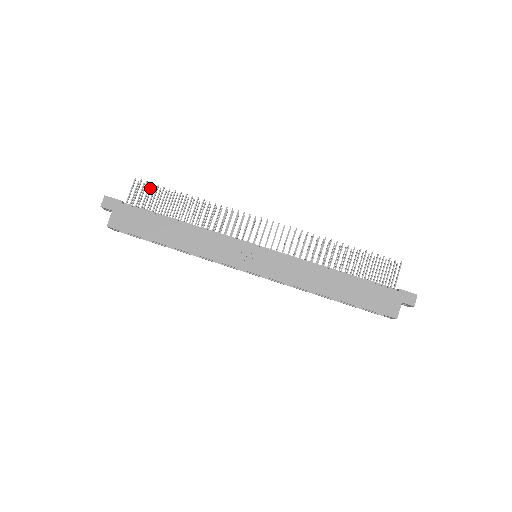
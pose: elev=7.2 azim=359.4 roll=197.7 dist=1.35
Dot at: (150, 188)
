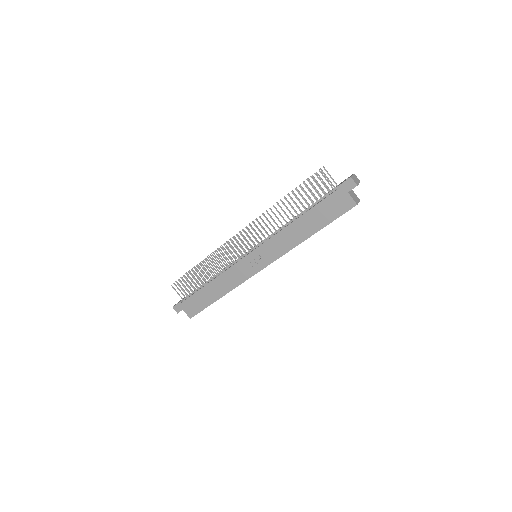
Dot at: occluded
